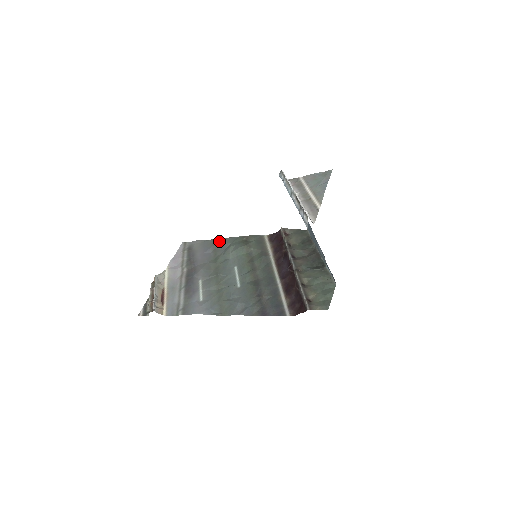
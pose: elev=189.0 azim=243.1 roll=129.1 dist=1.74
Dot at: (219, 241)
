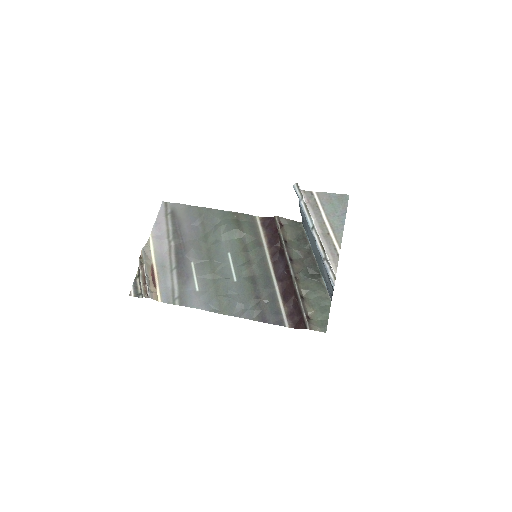
Dot at: (207, 212)
